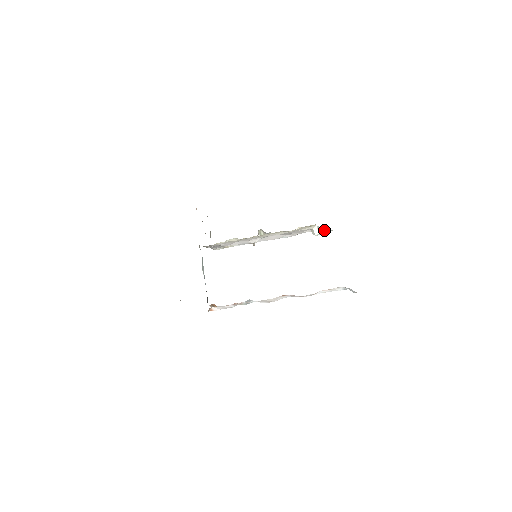
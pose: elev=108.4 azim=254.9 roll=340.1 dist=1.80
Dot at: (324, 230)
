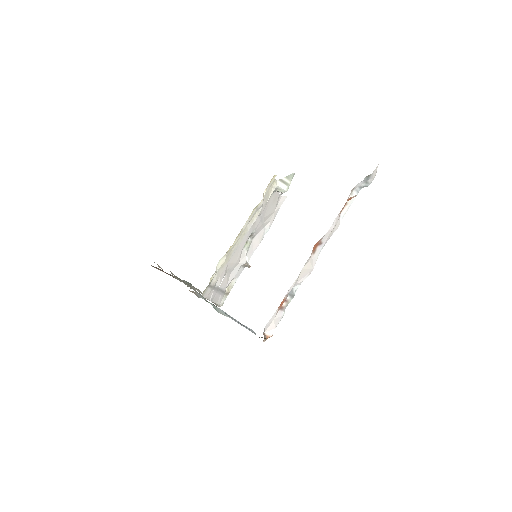
Dot at: (288, 179)
